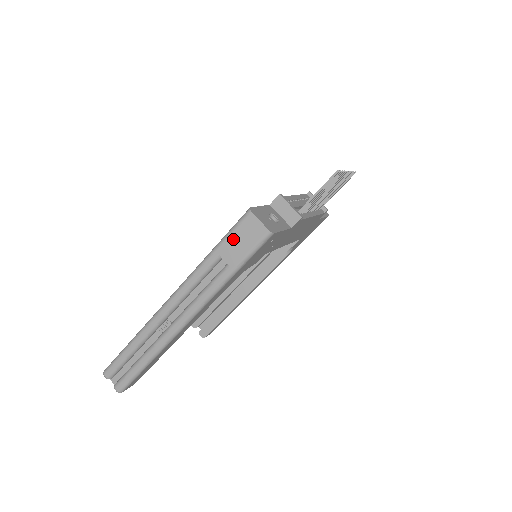
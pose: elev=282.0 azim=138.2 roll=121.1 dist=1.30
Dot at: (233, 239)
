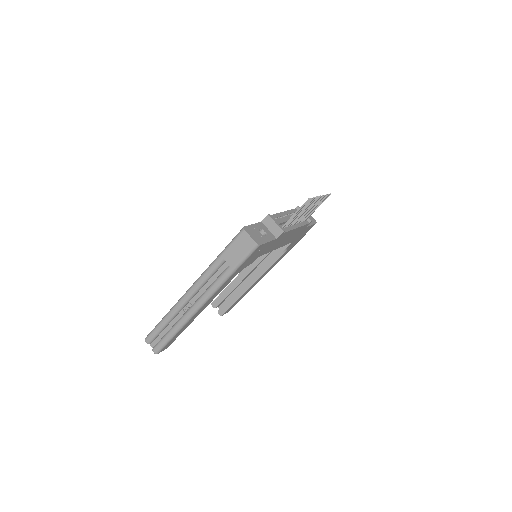
Dot at: (232, 248)
